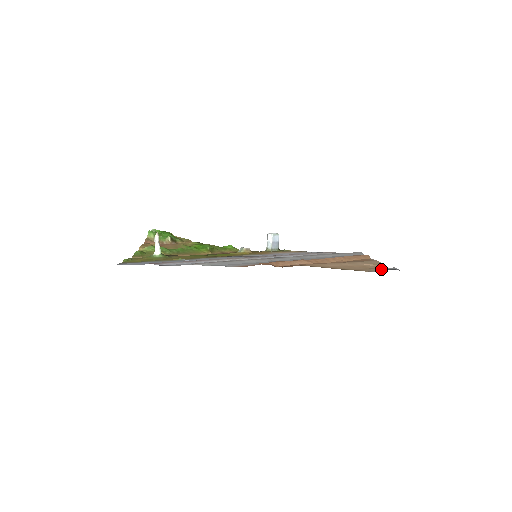
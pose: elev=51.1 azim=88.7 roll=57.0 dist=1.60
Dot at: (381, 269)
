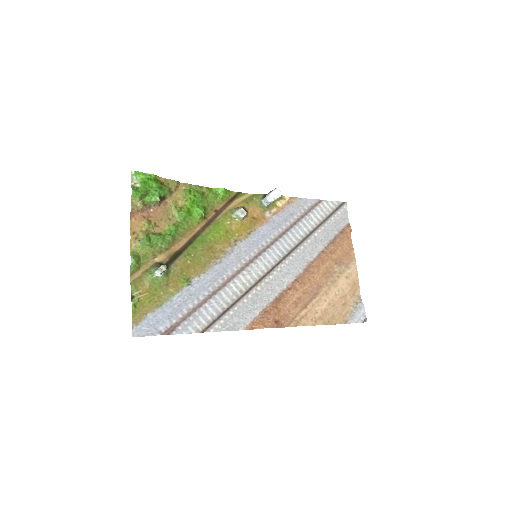
Dot at: (355, 307)
